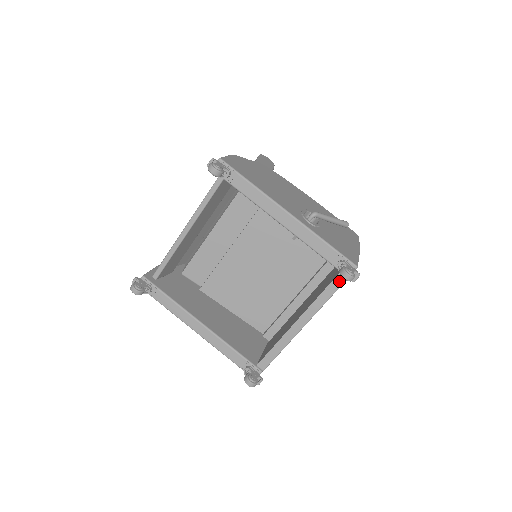
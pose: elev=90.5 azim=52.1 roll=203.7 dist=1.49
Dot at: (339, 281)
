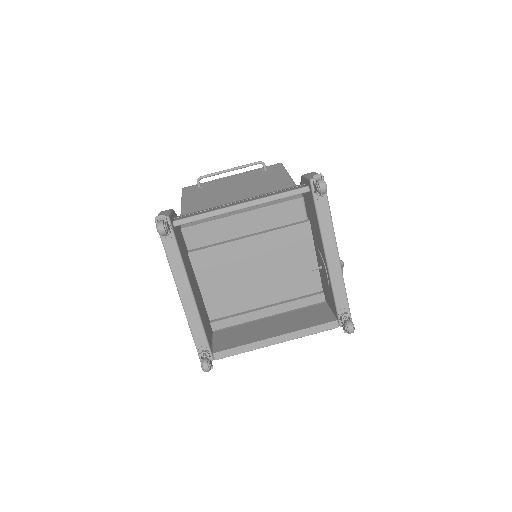
Dot at: (332, 326)
